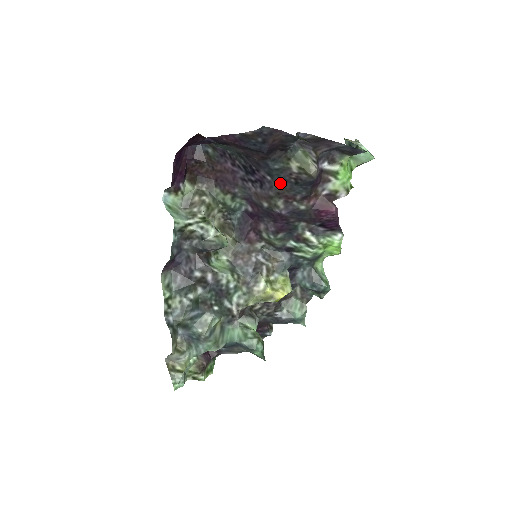
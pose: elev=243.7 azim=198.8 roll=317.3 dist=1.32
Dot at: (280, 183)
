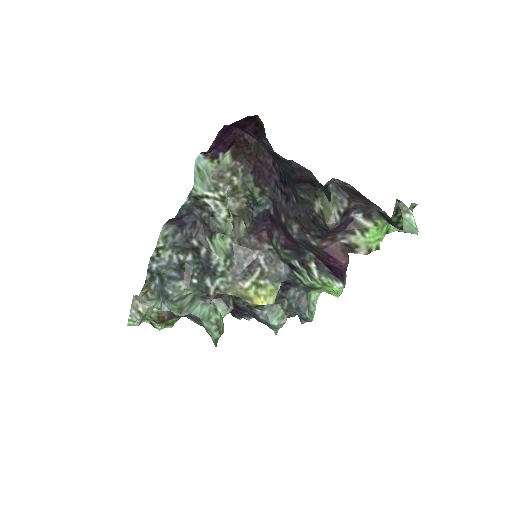
Dot at: (301, 211)
